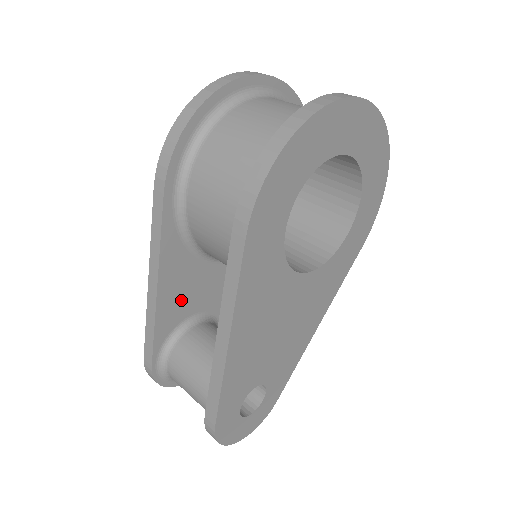
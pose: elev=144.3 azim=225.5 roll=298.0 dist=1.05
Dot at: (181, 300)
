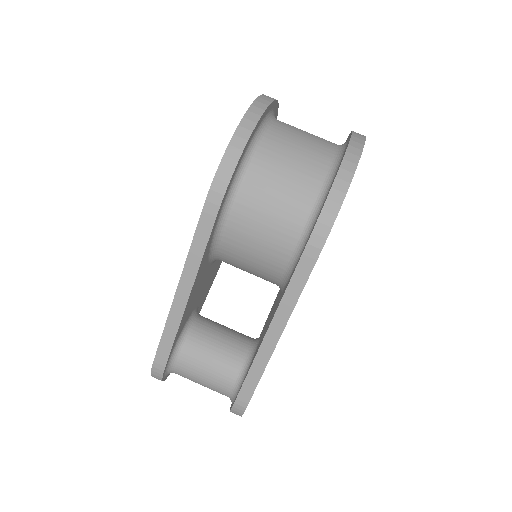
Dot at: (192, 303)
